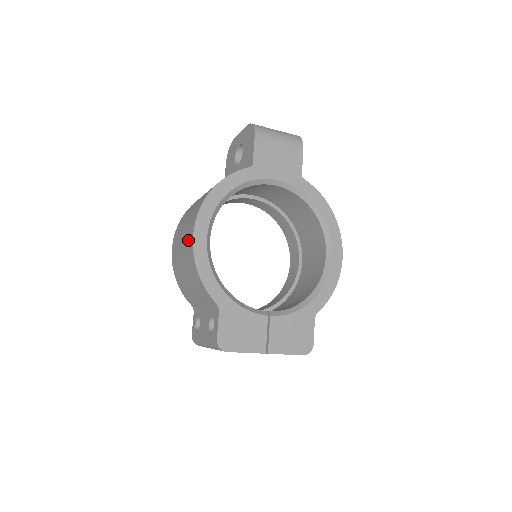
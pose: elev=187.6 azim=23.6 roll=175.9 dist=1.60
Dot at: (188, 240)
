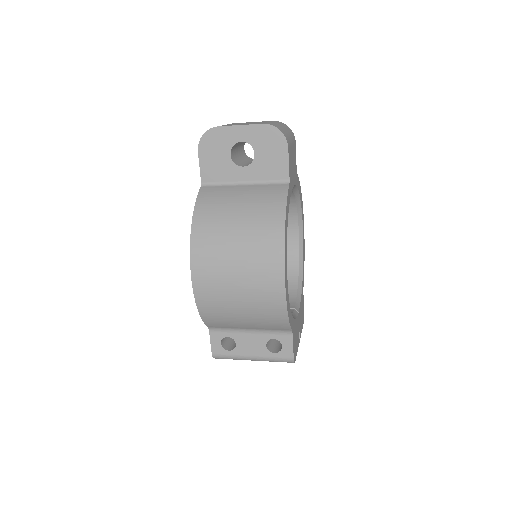
Dot at: (267, 285)
